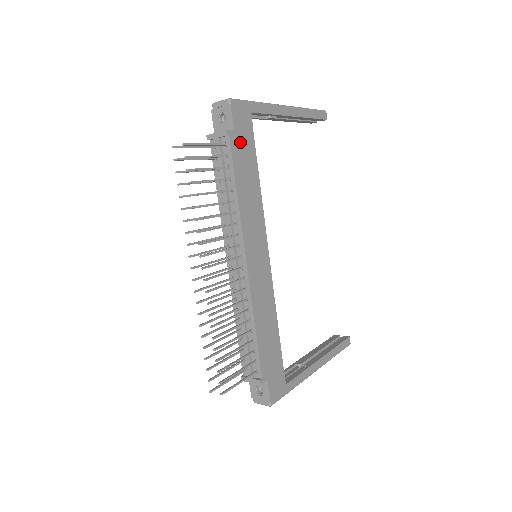
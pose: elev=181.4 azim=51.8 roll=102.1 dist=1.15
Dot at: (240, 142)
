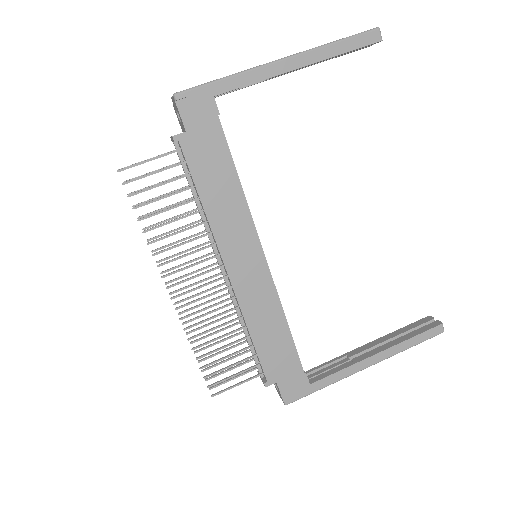
Dot at: (198, 141)
